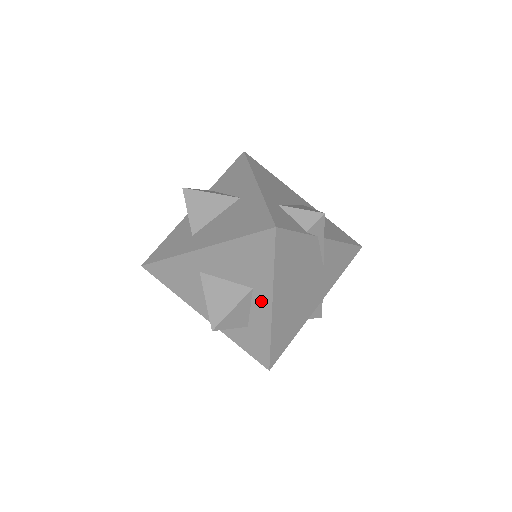
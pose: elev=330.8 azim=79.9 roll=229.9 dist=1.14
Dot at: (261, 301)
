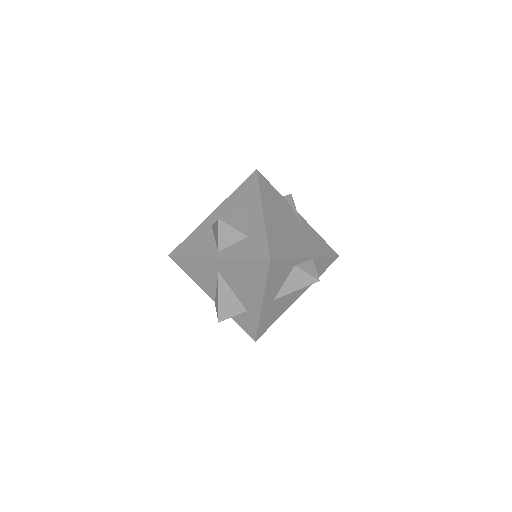
Dot at: (255, 212)
